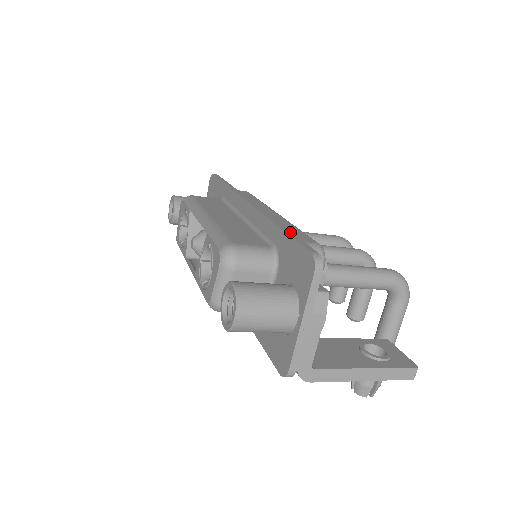
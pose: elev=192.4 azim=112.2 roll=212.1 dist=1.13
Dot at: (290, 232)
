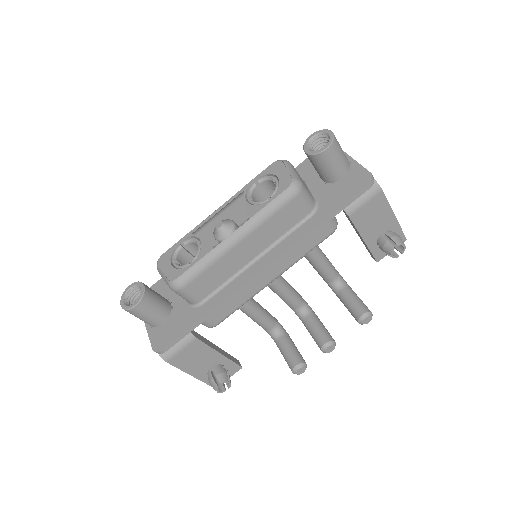
Dot at: occluded
